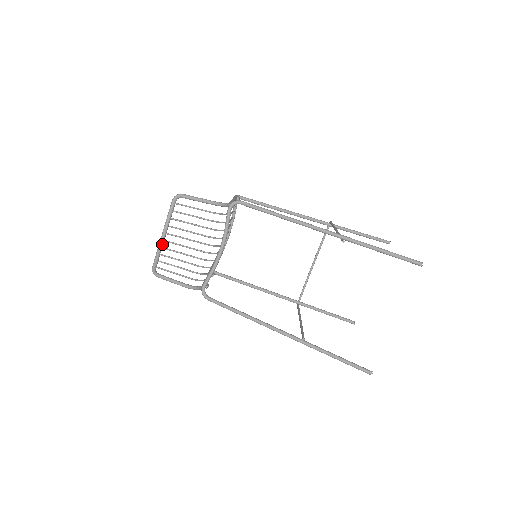
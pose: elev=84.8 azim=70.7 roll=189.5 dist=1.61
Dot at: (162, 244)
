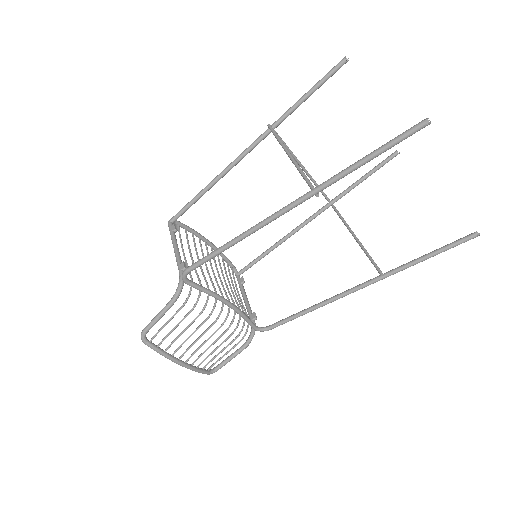
Dot at: (188, 366)
